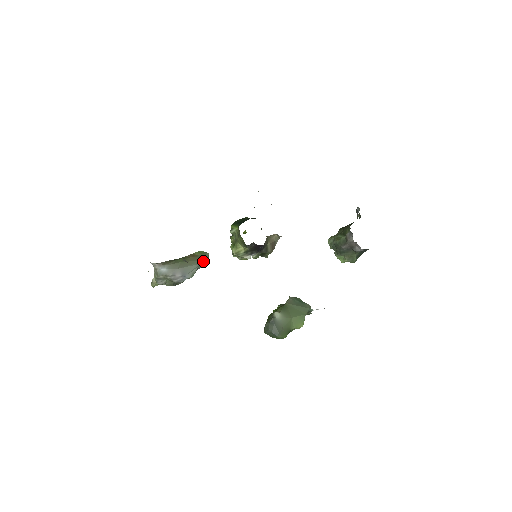
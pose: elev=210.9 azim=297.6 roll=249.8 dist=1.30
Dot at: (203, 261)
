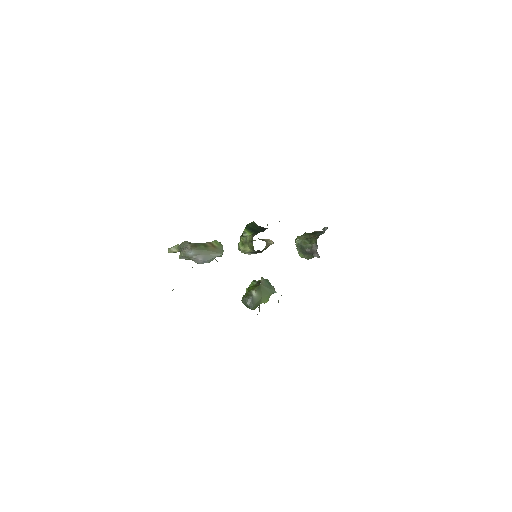
Dot at: (221, 254)
